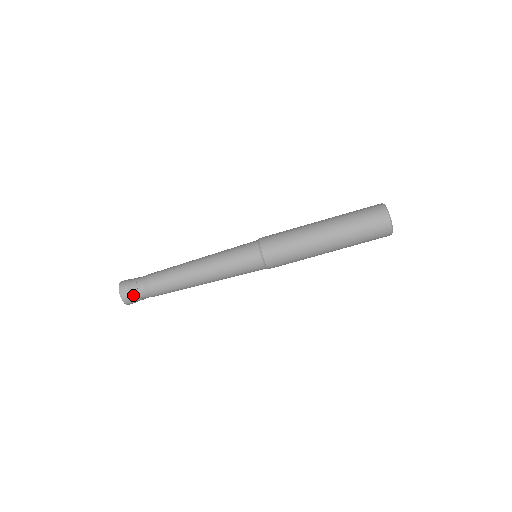
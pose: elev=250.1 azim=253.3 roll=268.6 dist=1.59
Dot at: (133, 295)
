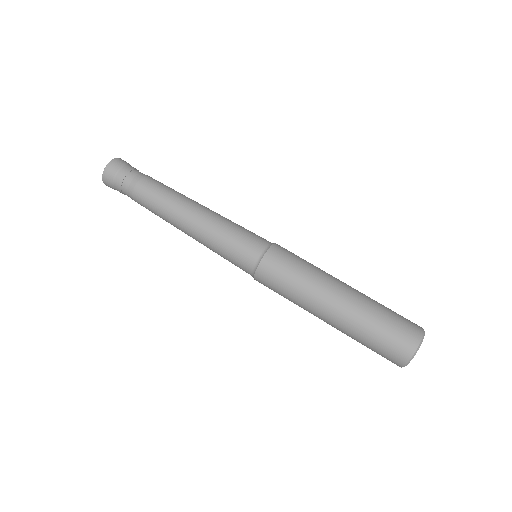
Dot at: (122, 169)
